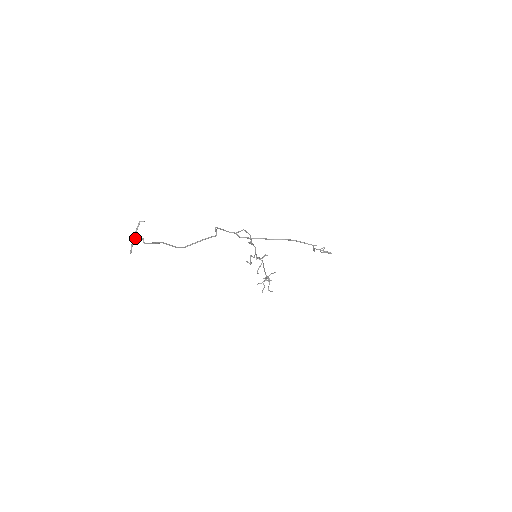
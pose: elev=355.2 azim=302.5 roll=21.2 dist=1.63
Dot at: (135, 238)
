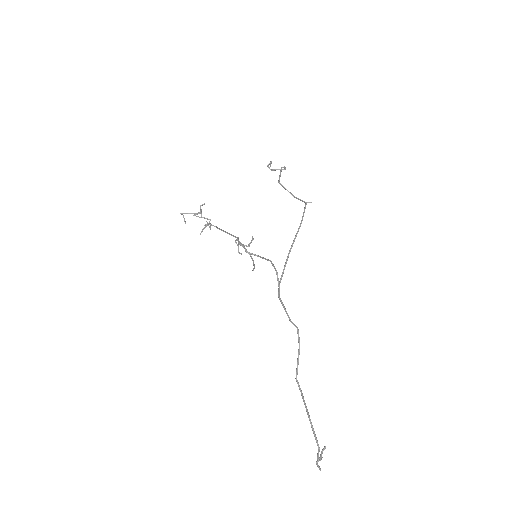
Dot at: occluded
